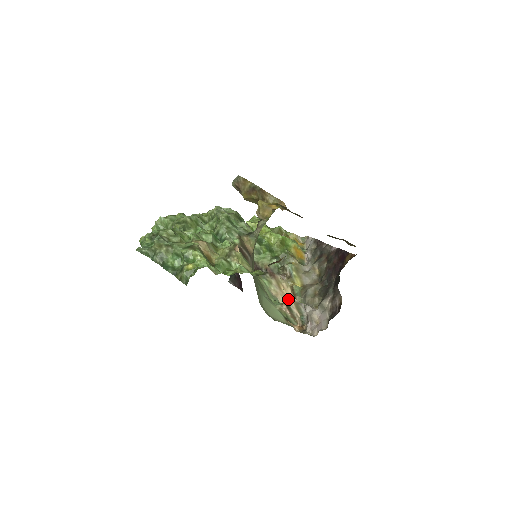
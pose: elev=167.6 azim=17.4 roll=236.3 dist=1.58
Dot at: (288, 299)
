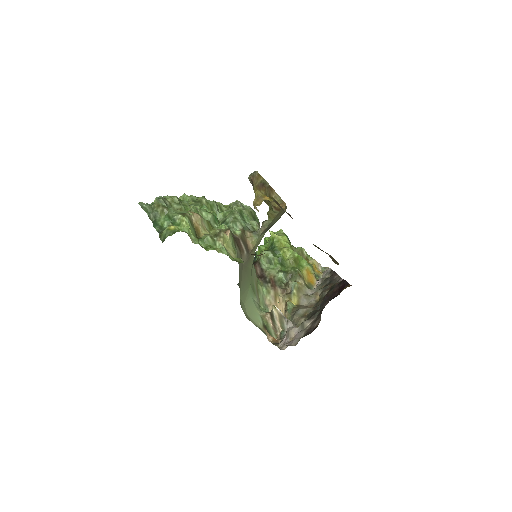
Dot at: (274, 308)
